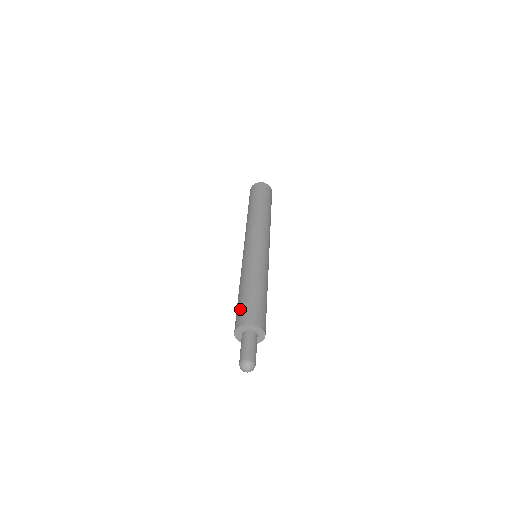
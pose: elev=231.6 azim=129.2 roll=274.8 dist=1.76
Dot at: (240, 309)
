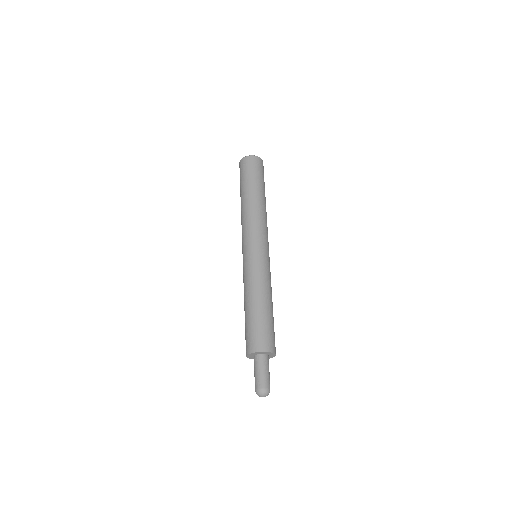
Dot at: (245, 335)
